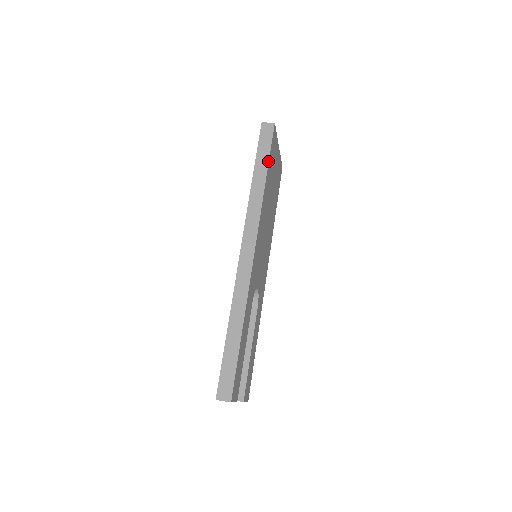
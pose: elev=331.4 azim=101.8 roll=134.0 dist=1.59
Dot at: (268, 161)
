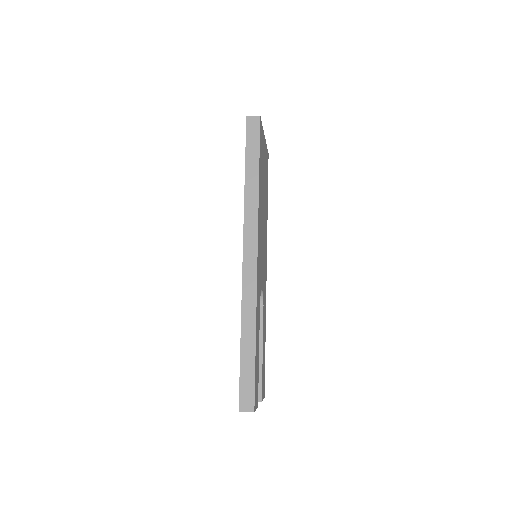
Dot at: (259, 159)
